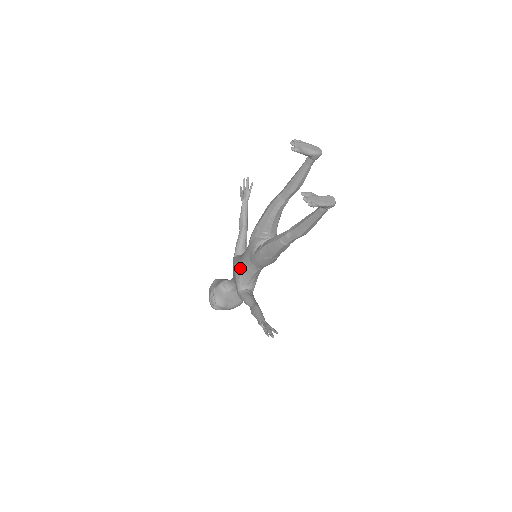
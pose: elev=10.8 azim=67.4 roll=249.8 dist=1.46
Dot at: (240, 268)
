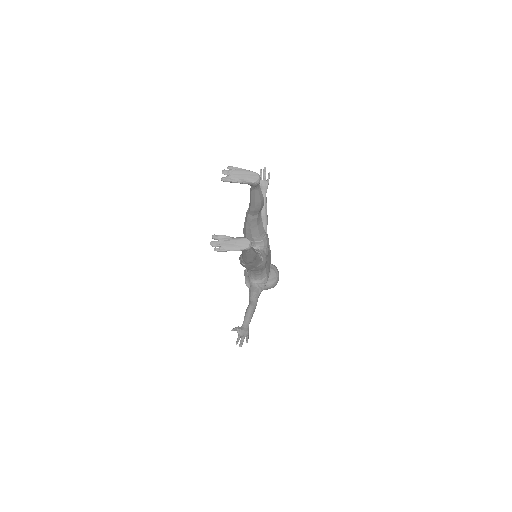
Dot at: occluded
